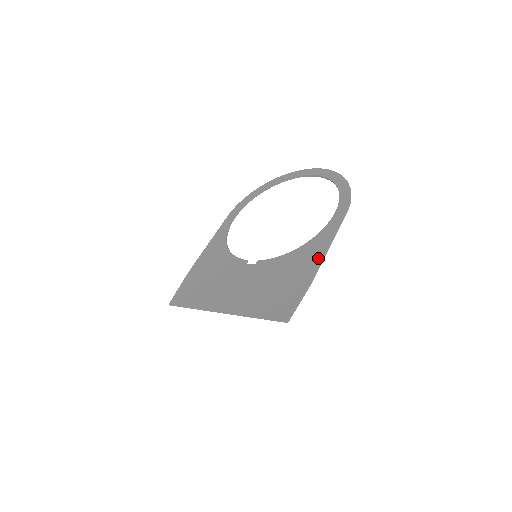
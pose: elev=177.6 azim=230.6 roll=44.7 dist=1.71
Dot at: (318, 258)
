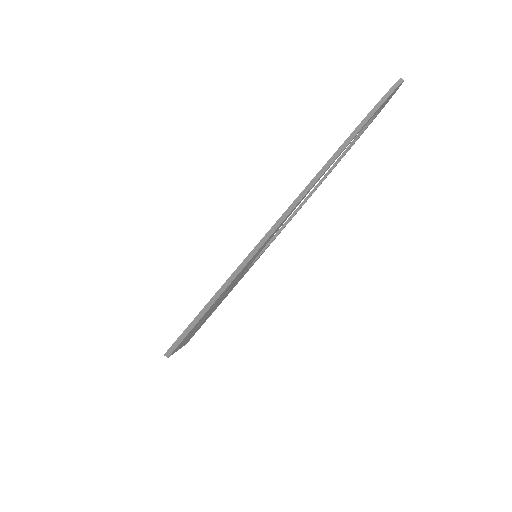
Dot at: occluded
